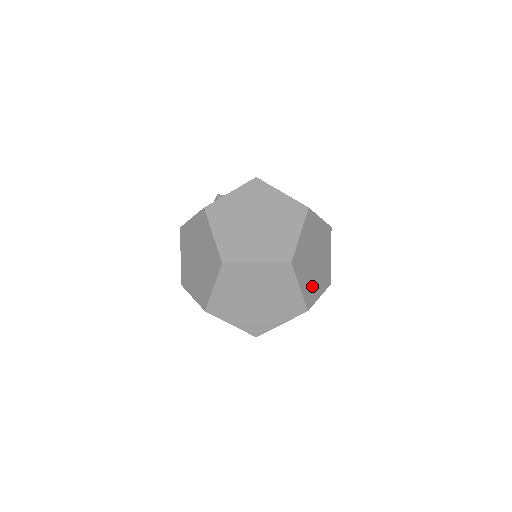
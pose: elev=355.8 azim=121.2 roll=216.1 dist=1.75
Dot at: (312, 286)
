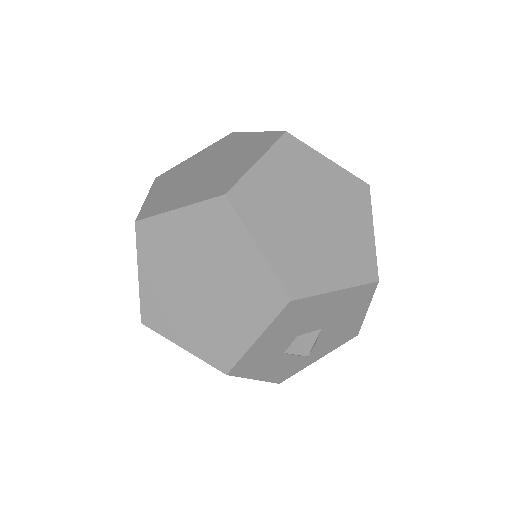
Dot at: occluded
